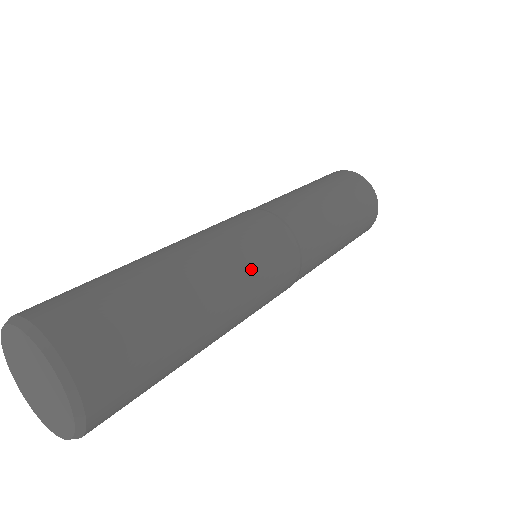
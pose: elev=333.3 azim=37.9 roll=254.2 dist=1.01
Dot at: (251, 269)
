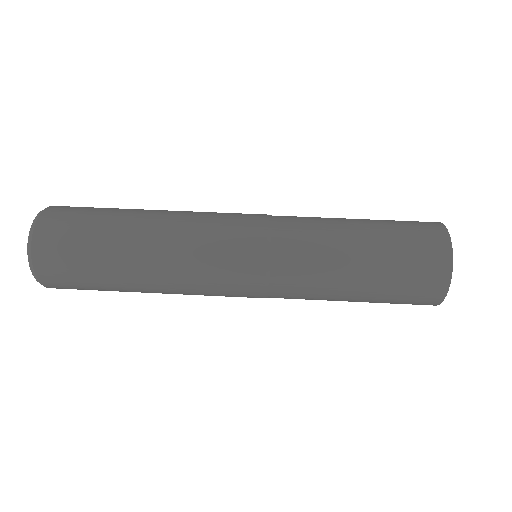
Dot at: (200, 294)
